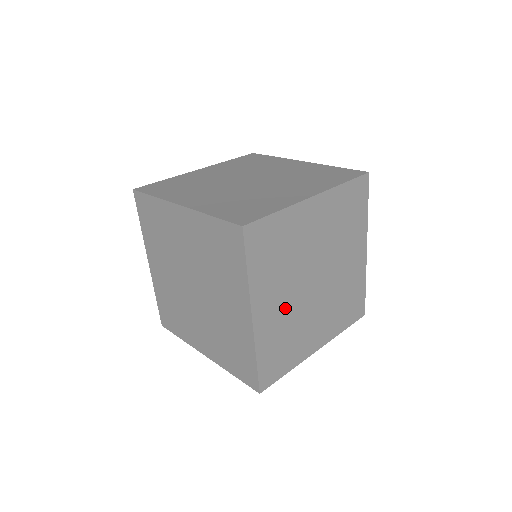
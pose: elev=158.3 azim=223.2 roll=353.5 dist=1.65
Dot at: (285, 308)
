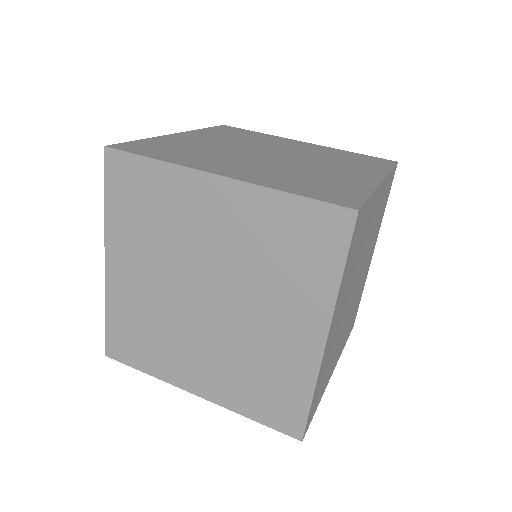
Dot at: (338, 324)
